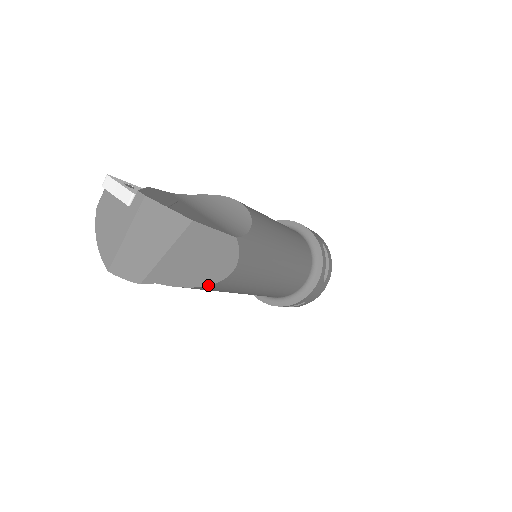
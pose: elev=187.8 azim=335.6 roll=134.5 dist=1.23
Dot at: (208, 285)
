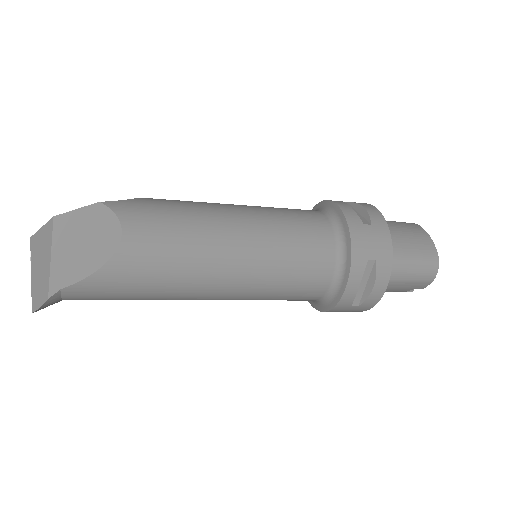
Dot at: (109, 259)
